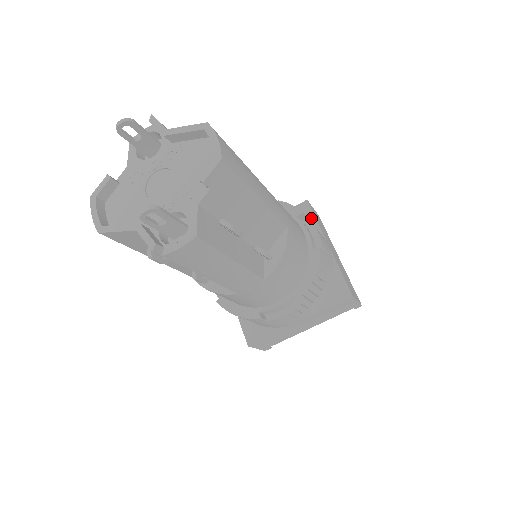
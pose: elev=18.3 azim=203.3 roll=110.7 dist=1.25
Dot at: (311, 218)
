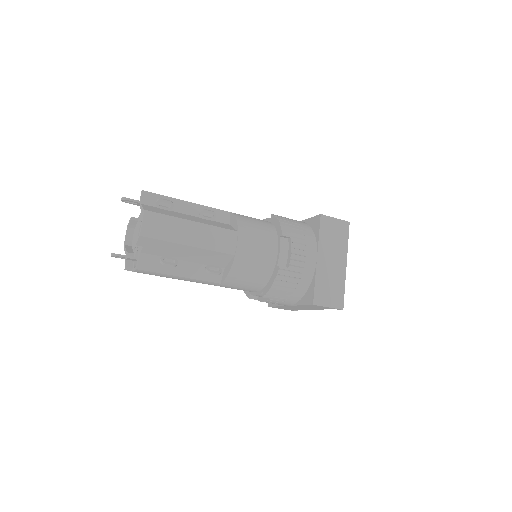
Dot at: (317, 231)
